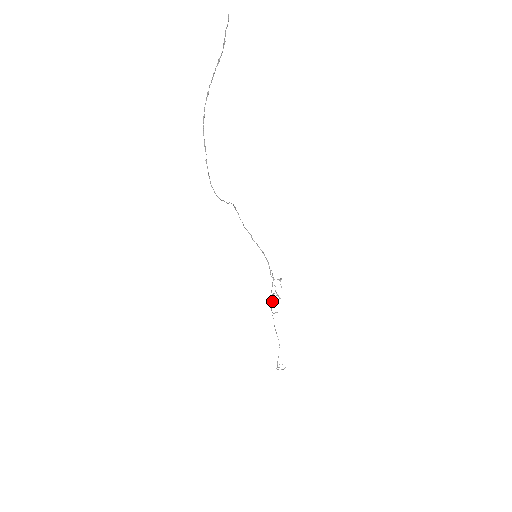
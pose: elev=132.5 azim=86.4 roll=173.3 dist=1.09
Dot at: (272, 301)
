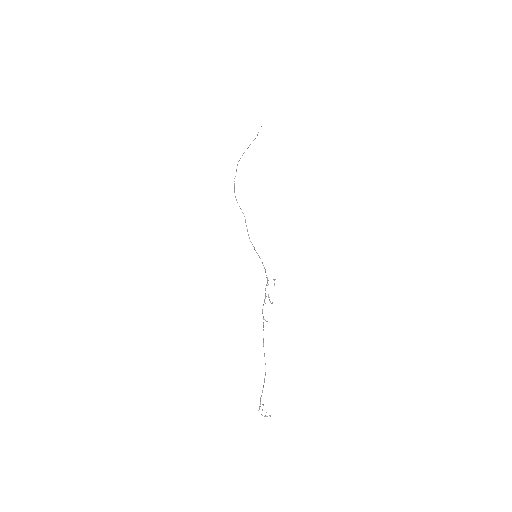
Dot at: (264, 302)
